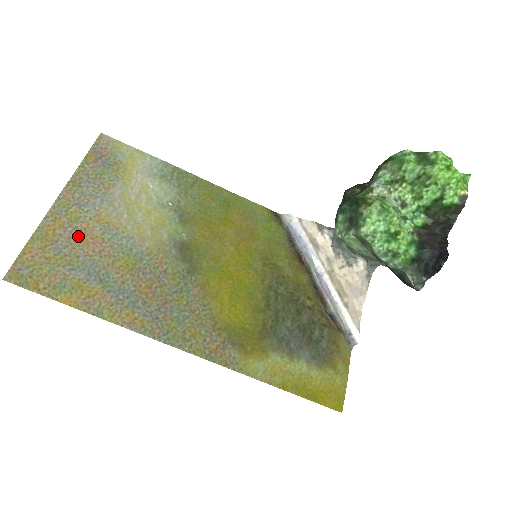
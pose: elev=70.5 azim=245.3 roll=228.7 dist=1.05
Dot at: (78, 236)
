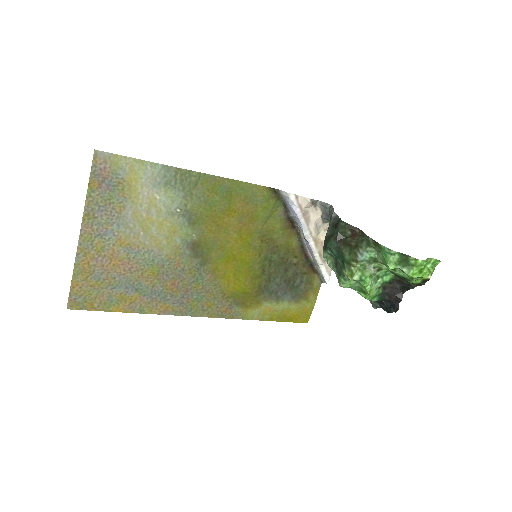
Dot at: (109, 262)
